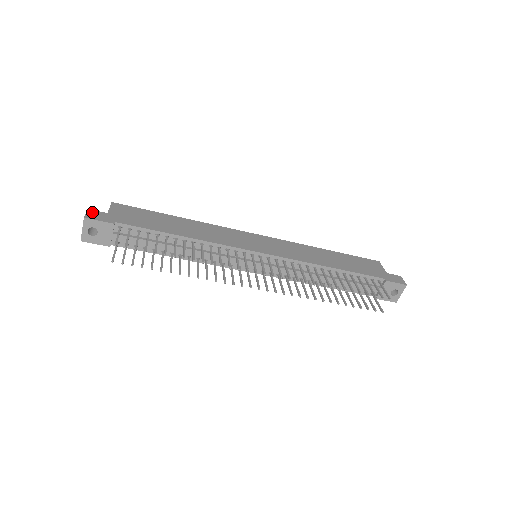
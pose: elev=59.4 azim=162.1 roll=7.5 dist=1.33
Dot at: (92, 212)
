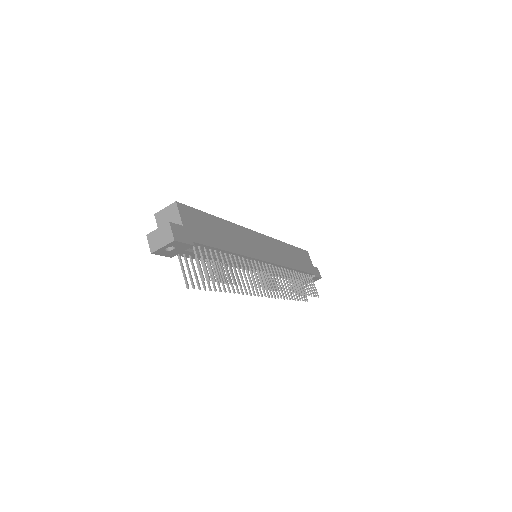
Dot at: (175, 228)
